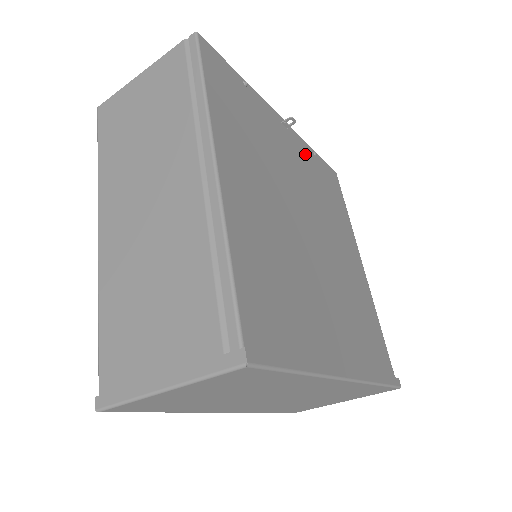
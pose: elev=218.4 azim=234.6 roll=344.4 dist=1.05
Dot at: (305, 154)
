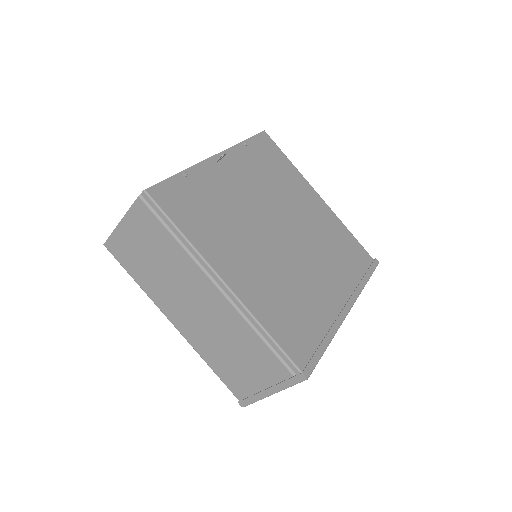
Dot at: (242, 160)
